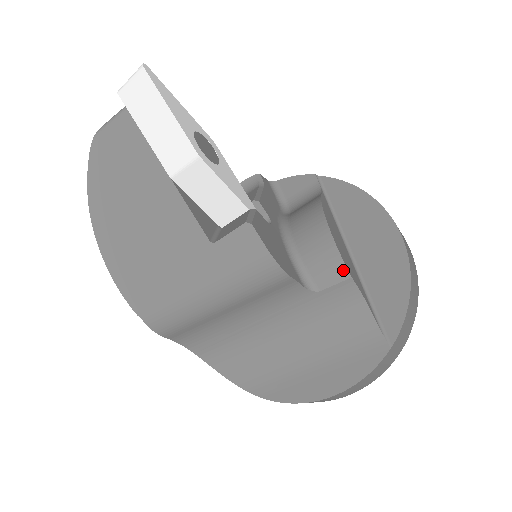
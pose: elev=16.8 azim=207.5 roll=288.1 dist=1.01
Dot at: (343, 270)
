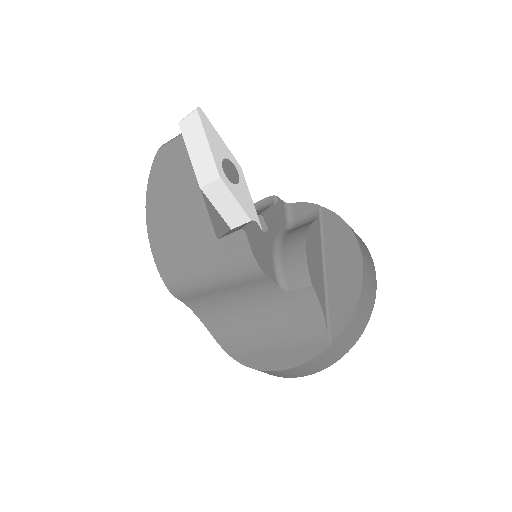
Dot at: (307, 279)
